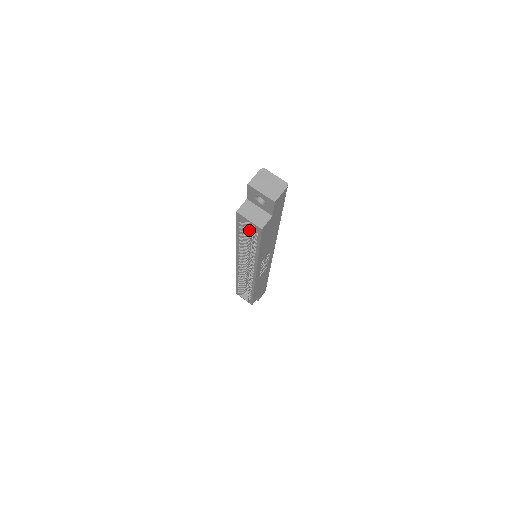
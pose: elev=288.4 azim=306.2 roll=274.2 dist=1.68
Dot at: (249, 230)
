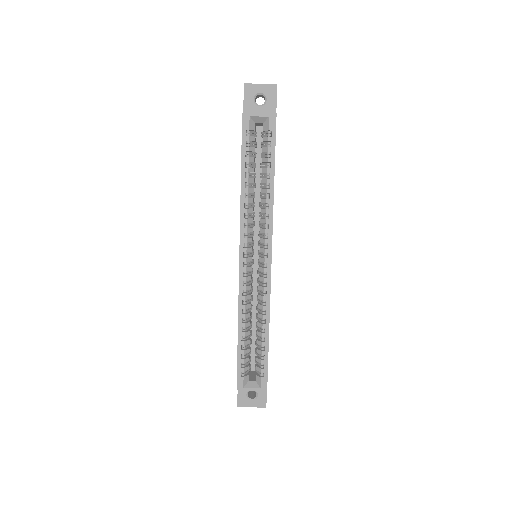
Dot at: (254, 159)
